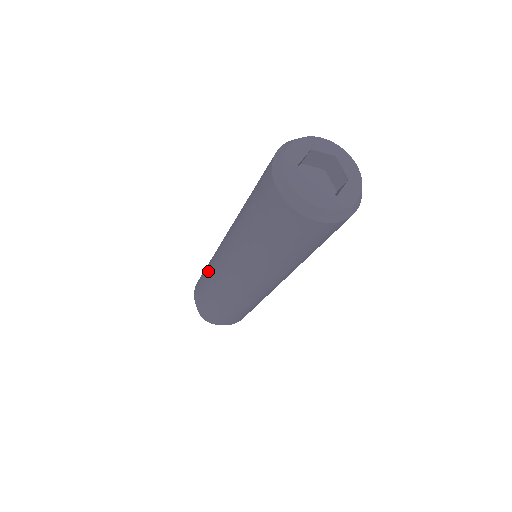
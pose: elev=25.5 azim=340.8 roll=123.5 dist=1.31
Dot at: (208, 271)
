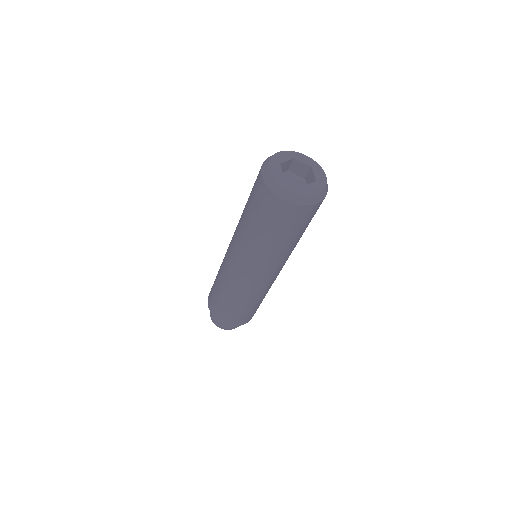
Dot at: (226, 291)
